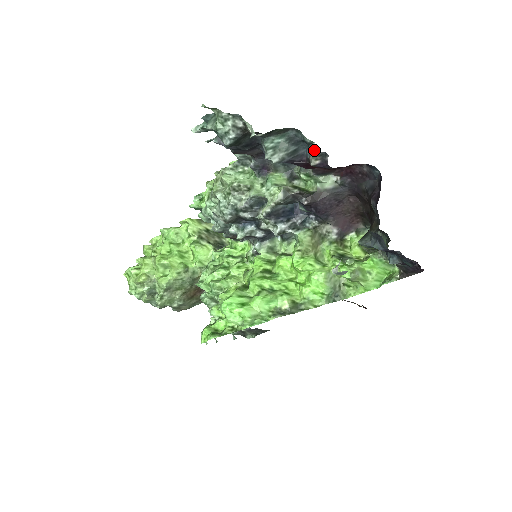
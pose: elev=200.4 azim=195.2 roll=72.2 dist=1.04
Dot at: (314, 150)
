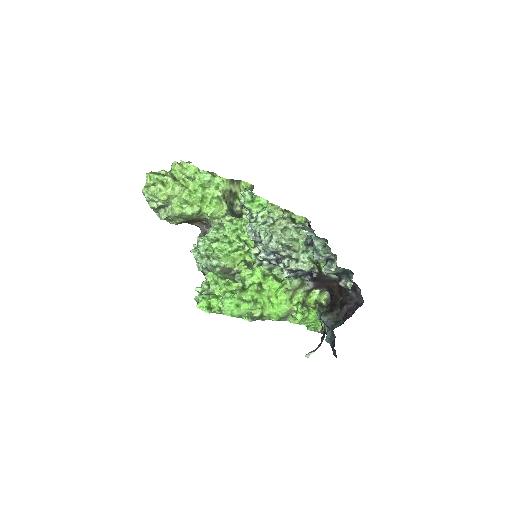
Dot at: (349, 287)
